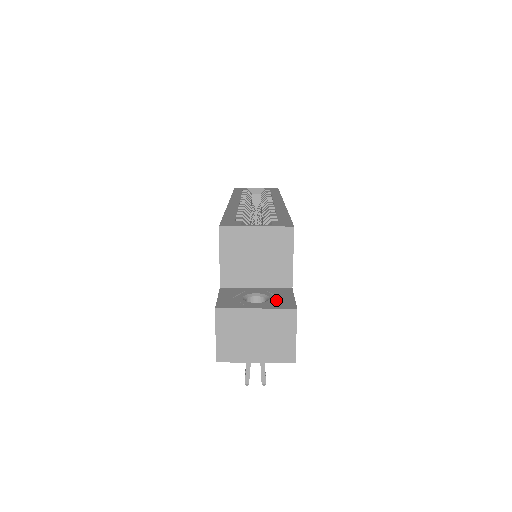
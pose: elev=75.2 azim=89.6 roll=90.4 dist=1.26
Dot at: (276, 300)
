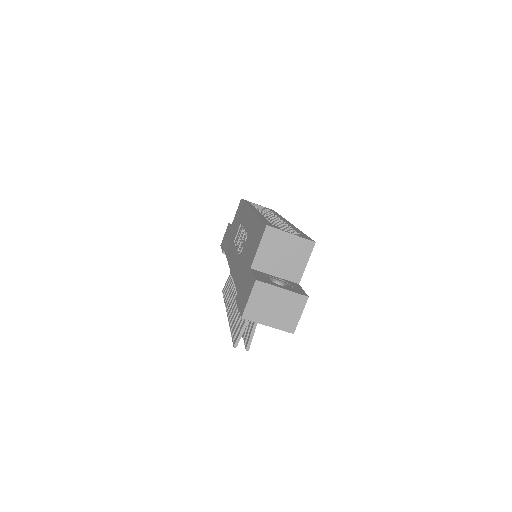
Dot at: (293, 288)
